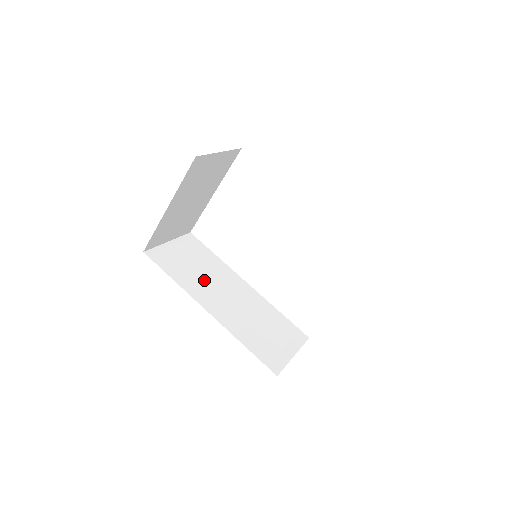
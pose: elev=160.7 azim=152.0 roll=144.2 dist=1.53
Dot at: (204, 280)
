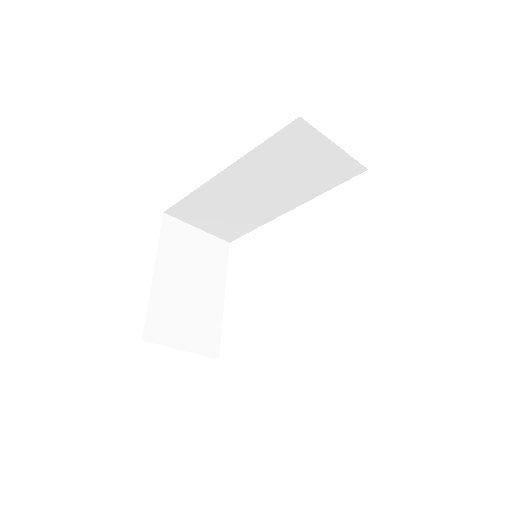
Dot at: occluded
